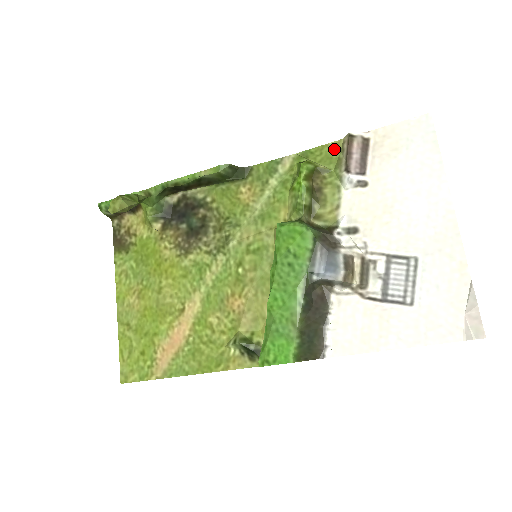
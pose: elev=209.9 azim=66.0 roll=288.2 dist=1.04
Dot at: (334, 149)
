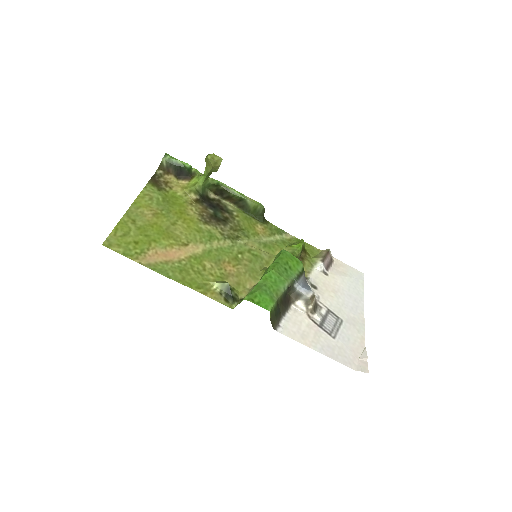
Dot at: (316, 250)
